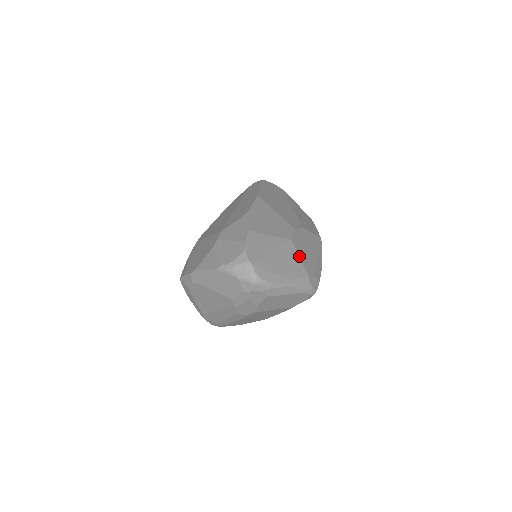
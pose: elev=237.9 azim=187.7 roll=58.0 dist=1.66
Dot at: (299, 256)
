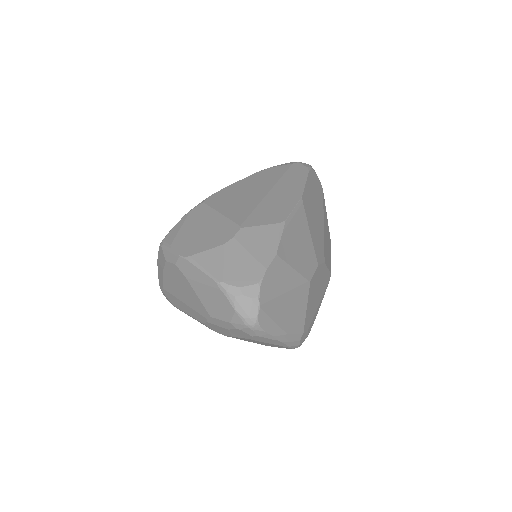
Dot at: (307, 304)
